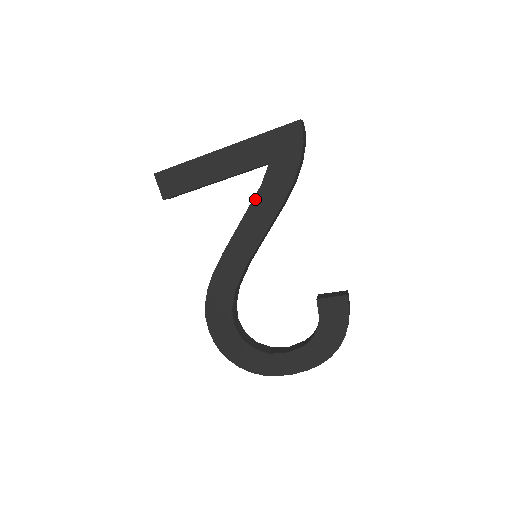
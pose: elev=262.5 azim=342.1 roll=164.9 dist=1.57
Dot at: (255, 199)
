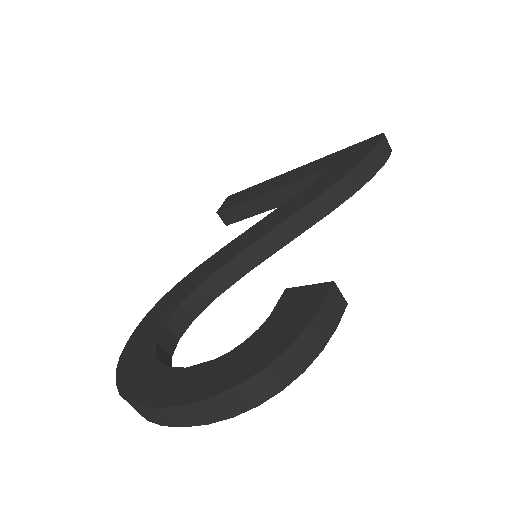
Dot at: (294, 197)
